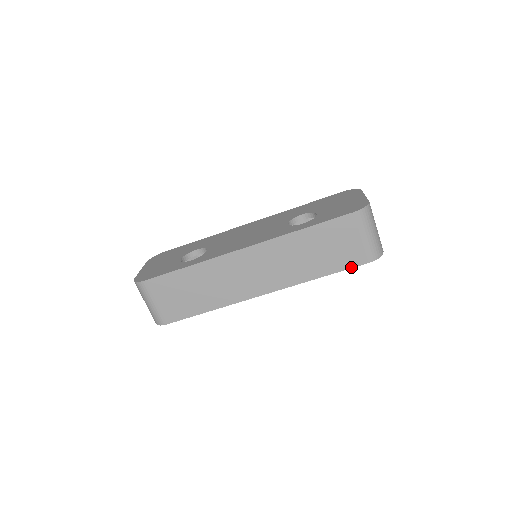
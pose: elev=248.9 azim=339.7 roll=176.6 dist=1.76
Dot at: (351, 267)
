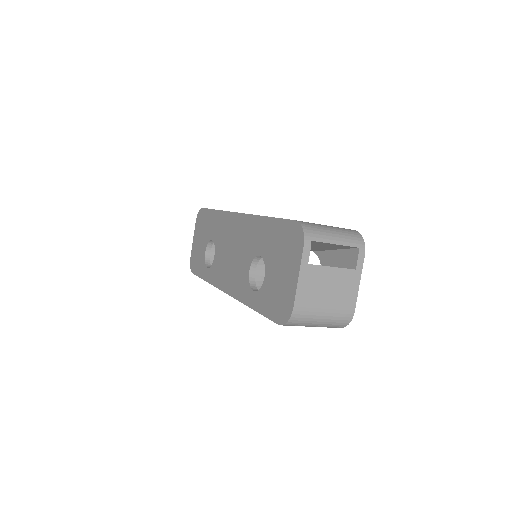
Dot at: occluded
